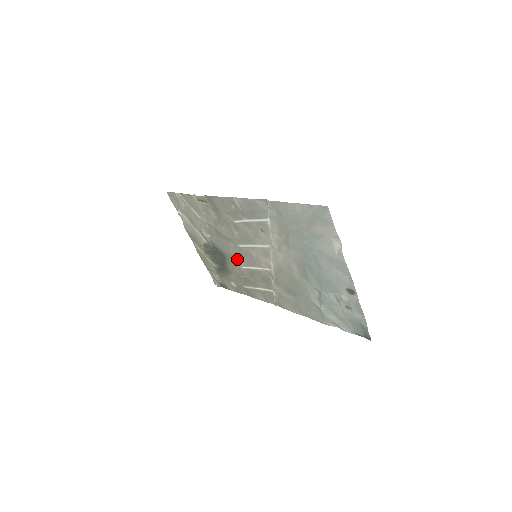
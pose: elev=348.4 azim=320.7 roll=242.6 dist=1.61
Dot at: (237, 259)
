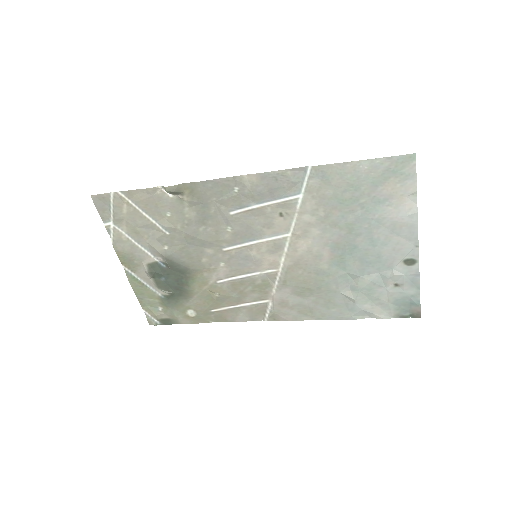
Dot at: (213, 271)
